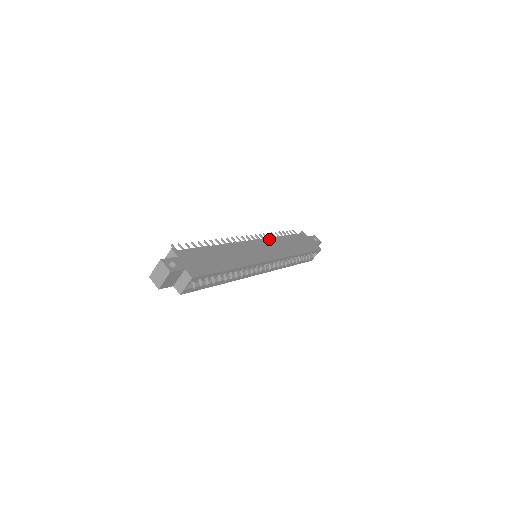
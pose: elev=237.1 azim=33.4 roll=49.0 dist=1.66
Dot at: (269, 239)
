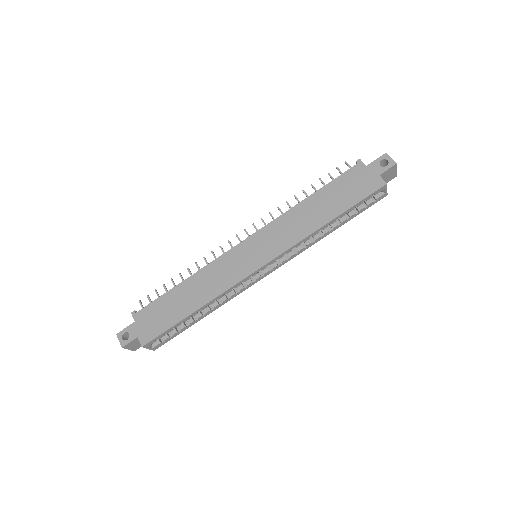
Dot at: (276, 221)
